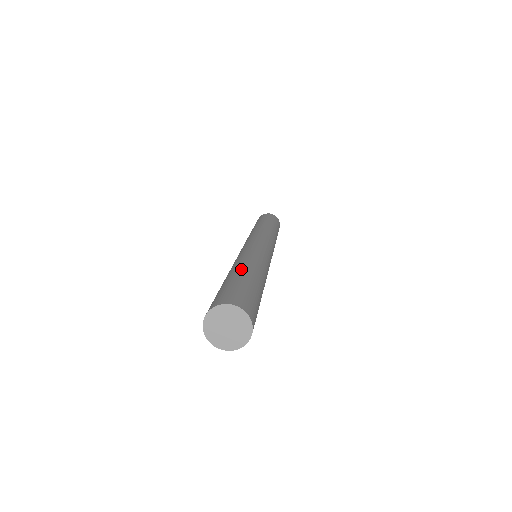
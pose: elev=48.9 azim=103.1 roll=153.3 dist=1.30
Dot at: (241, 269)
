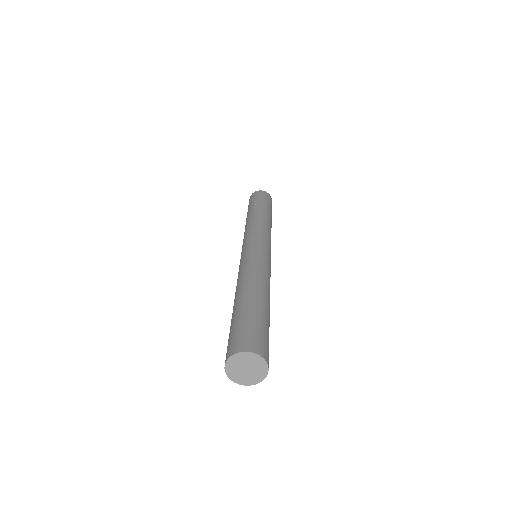
Dot at: (256, 295)
